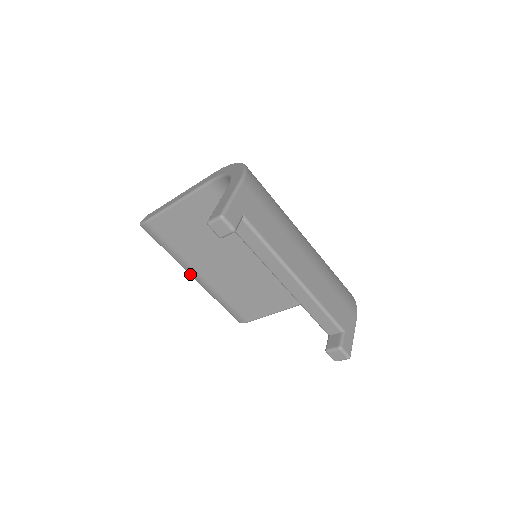
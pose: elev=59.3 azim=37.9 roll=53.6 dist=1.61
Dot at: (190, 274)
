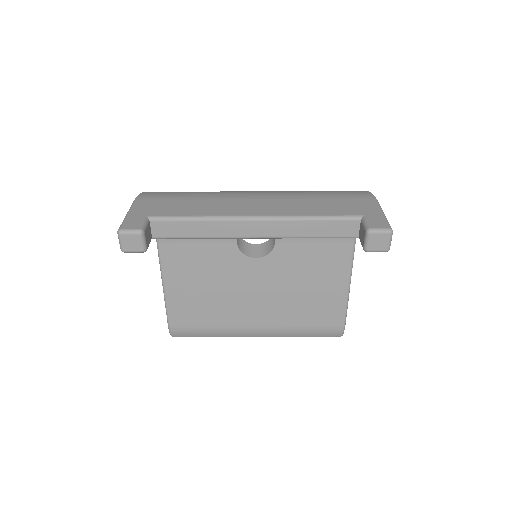
Dot at: (251, 336)
